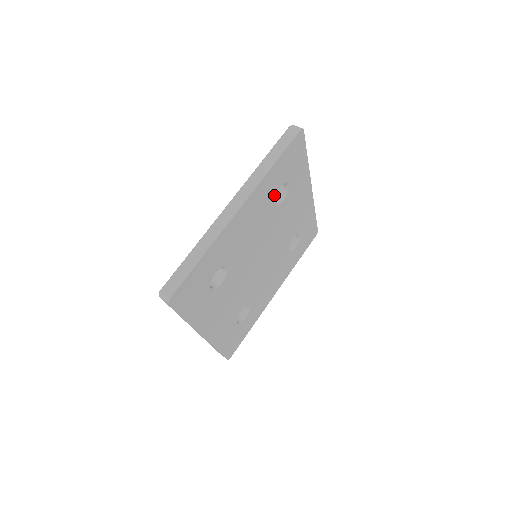
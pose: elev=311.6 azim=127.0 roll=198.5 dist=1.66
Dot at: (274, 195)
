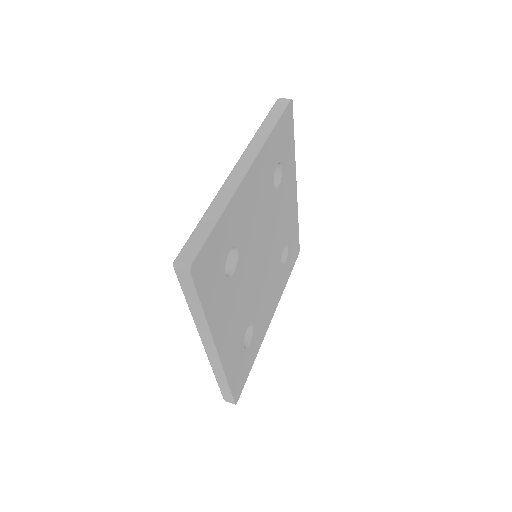
Dot at: (273, 172)
